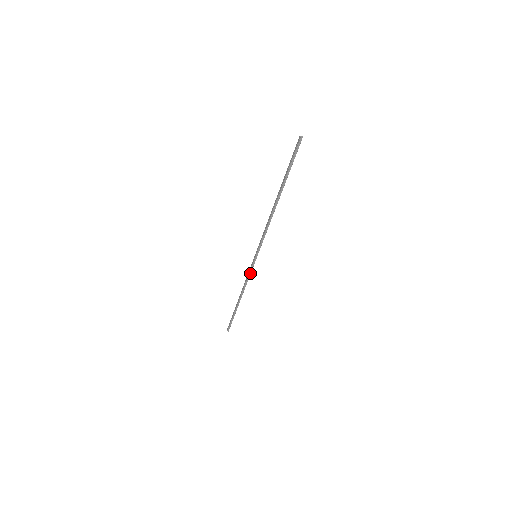
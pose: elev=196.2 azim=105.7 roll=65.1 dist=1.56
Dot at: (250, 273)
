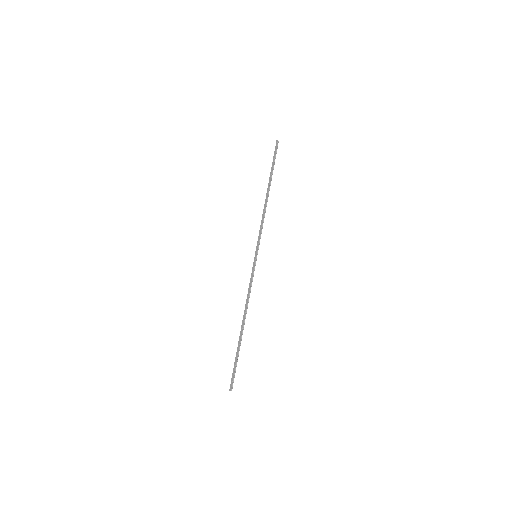
Dot at: (252, 280)
